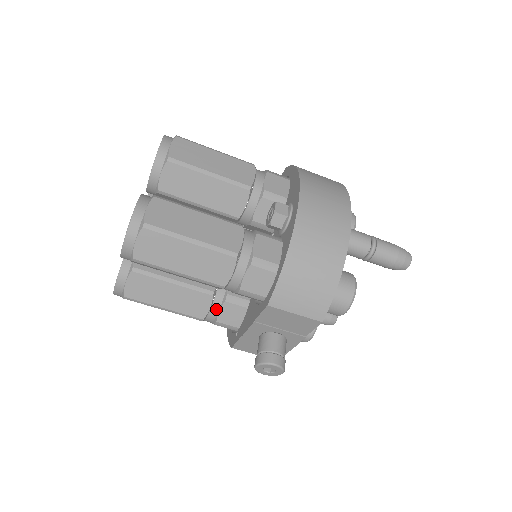
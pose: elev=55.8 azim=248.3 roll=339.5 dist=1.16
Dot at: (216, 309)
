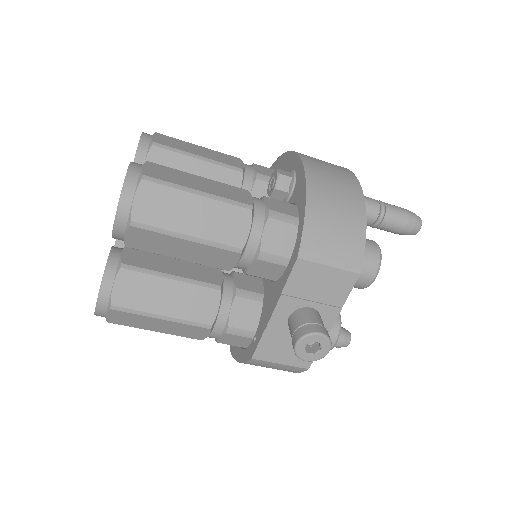
Dot at: (226, 309)
